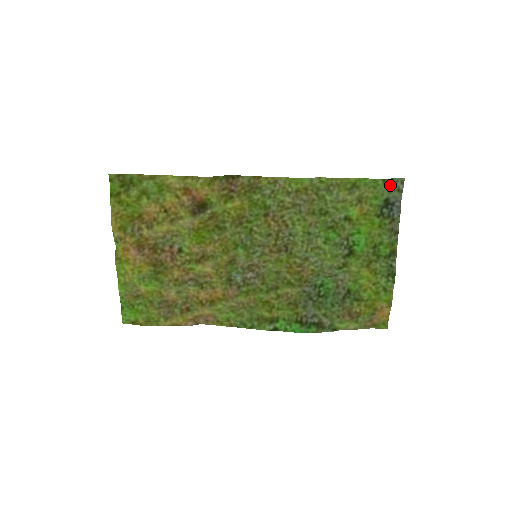
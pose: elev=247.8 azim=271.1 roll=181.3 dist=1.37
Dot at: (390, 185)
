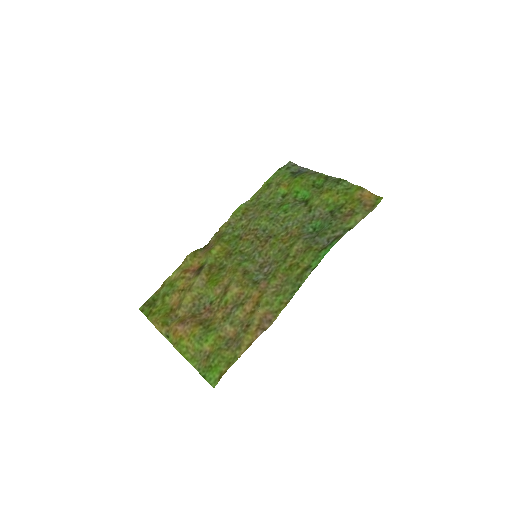
Dot at: (285, 168)
